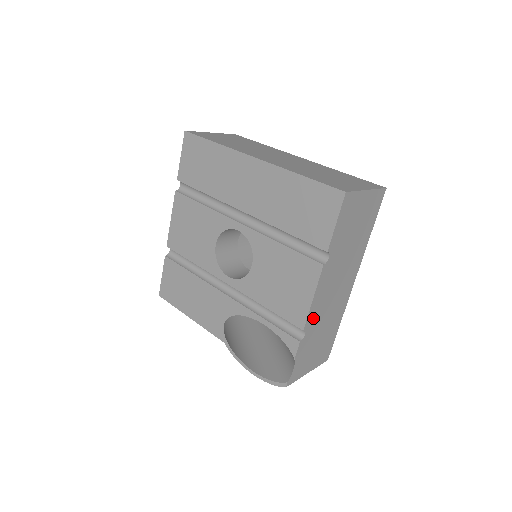
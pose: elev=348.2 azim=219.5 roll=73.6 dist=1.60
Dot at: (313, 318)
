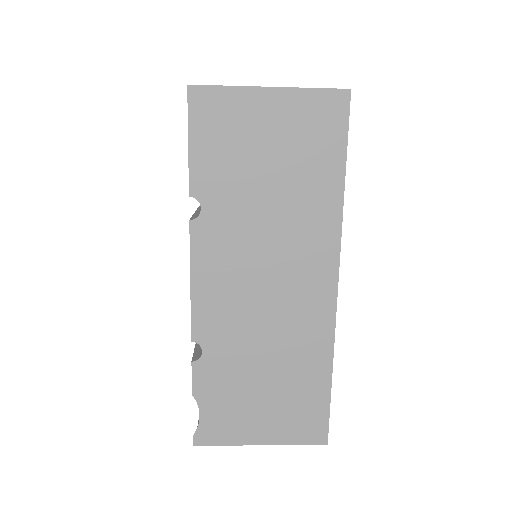
Dot at: (214, 325)
